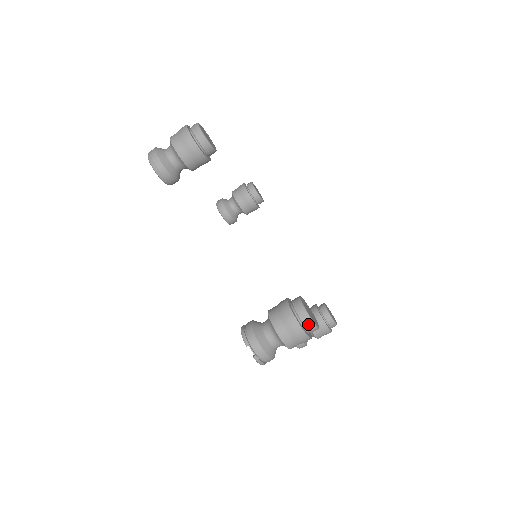
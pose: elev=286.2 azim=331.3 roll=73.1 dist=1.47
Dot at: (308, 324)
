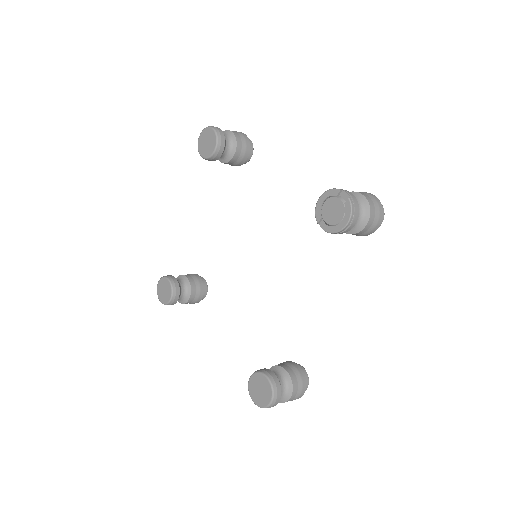
Dot at: occluded
